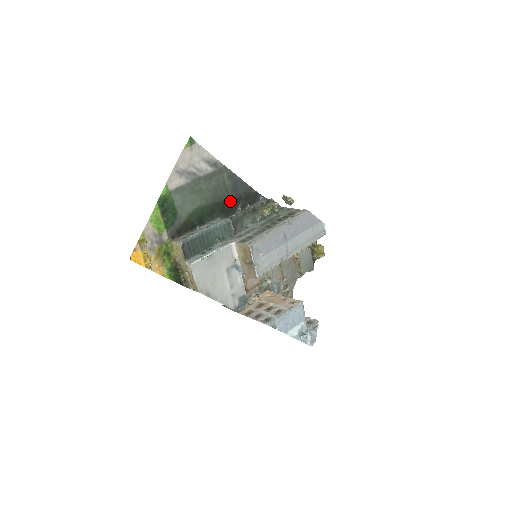
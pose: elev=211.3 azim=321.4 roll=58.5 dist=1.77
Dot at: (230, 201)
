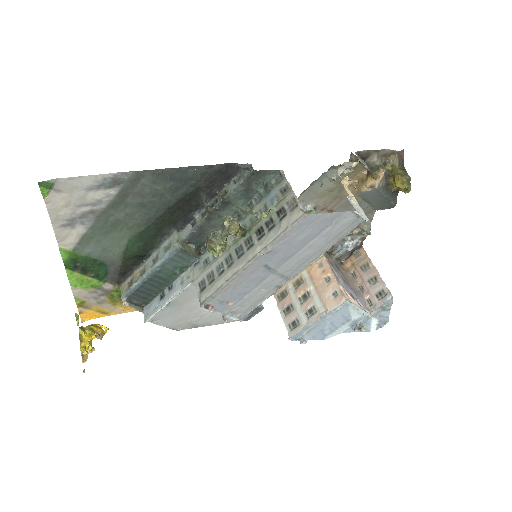
Dot at: (180, 203)
